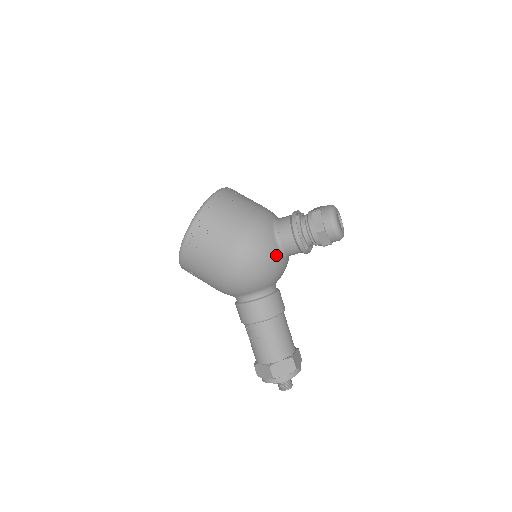
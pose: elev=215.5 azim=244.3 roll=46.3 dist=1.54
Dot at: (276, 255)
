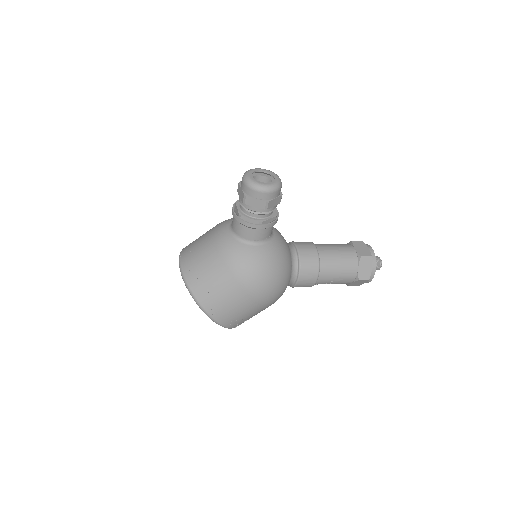
Dot at: (269, 249)
